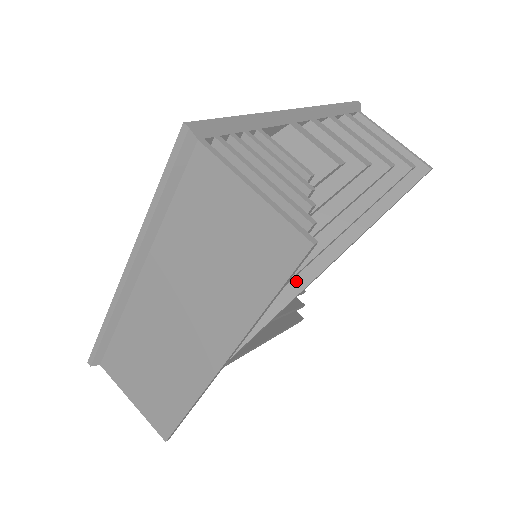
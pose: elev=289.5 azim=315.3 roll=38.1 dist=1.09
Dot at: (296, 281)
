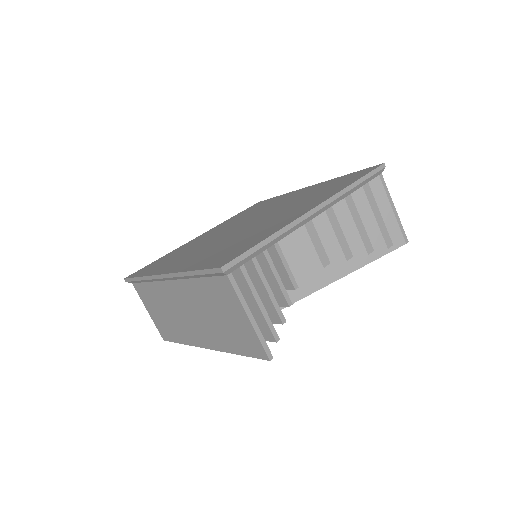
Dot at: occluded
